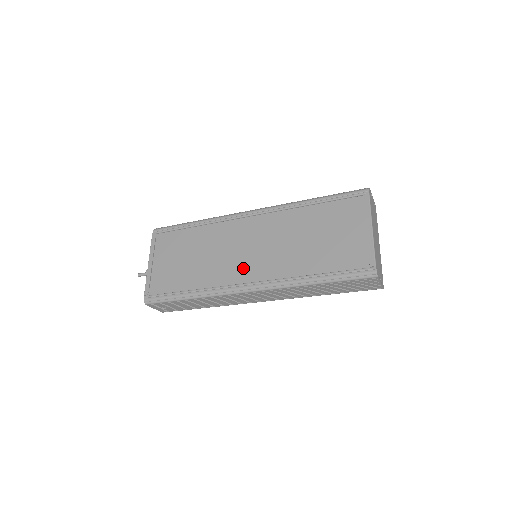
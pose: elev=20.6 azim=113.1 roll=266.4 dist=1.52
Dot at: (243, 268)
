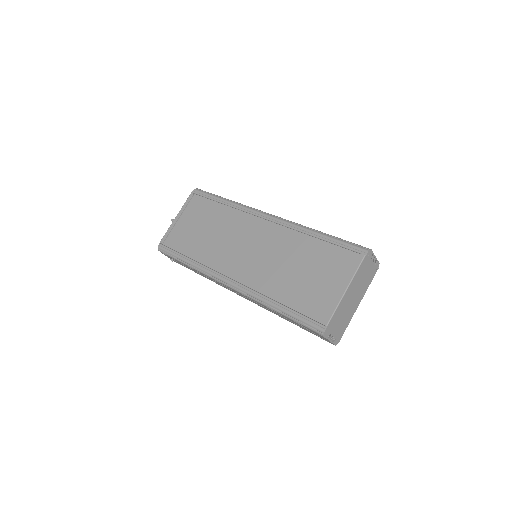
Dot at: (235, 263)
